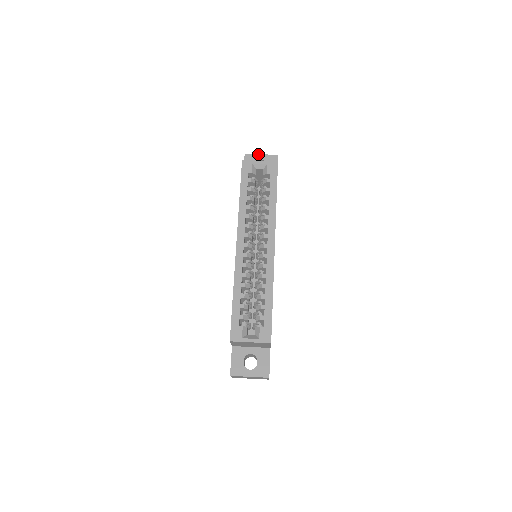
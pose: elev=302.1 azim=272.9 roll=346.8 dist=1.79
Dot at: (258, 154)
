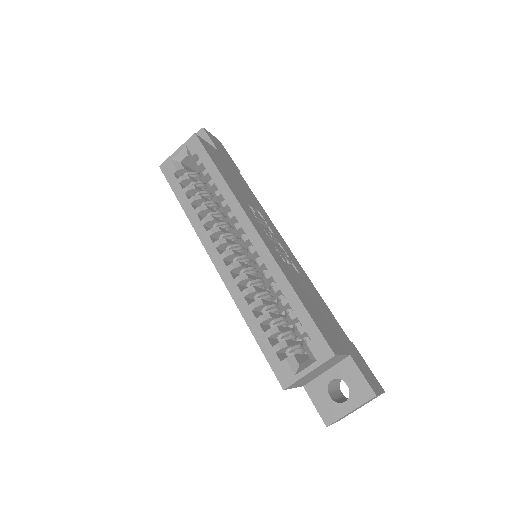
Dot at: occluded
